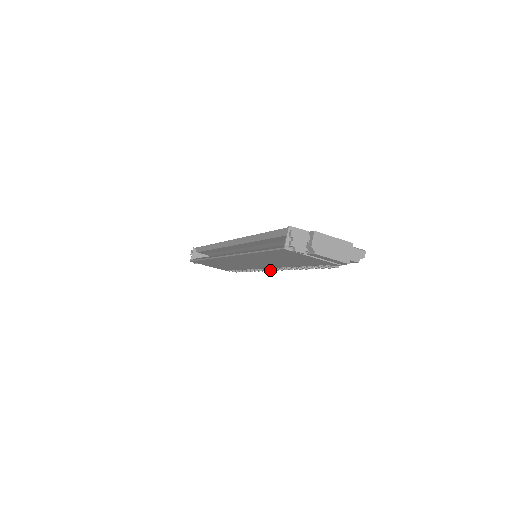
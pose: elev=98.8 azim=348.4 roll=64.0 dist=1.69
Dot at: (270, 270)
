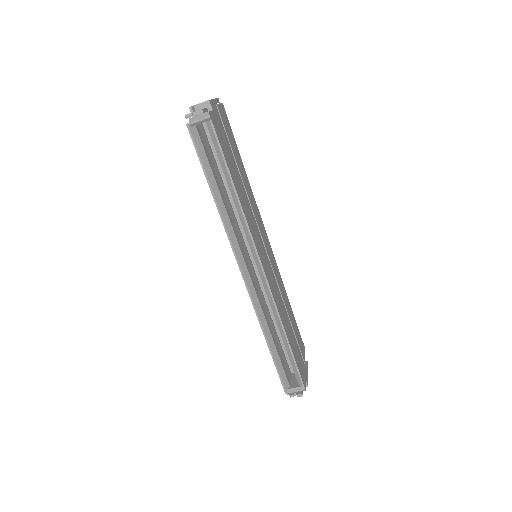
Dot at: occluded
